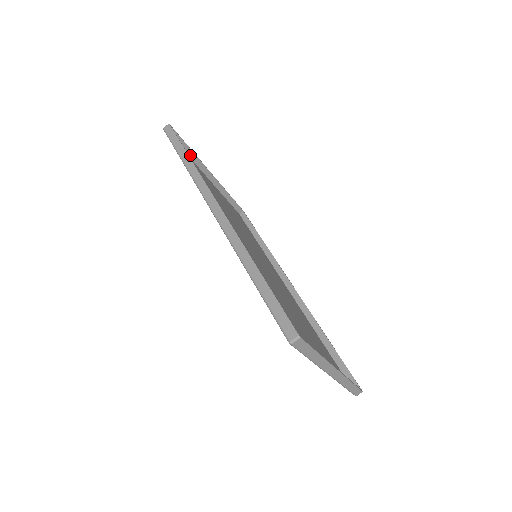
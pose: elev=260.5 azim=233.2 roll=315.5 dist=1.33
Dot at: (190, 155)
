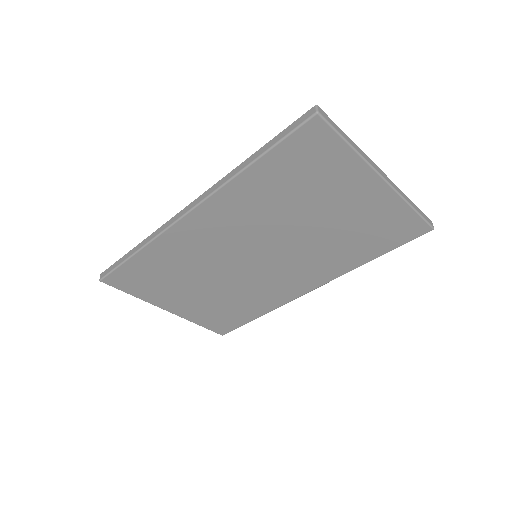
Dot at: (138, 296)
